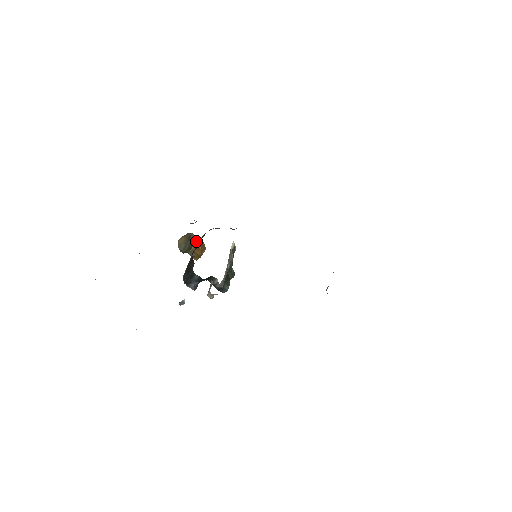
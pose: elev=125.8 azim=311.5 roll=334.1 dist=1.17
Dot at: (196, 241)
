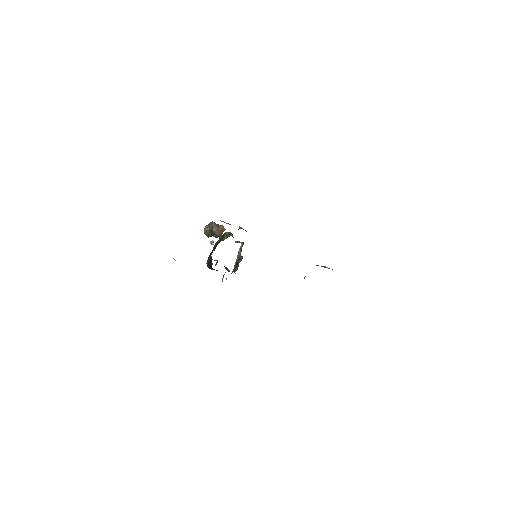
Dot at: occluded
